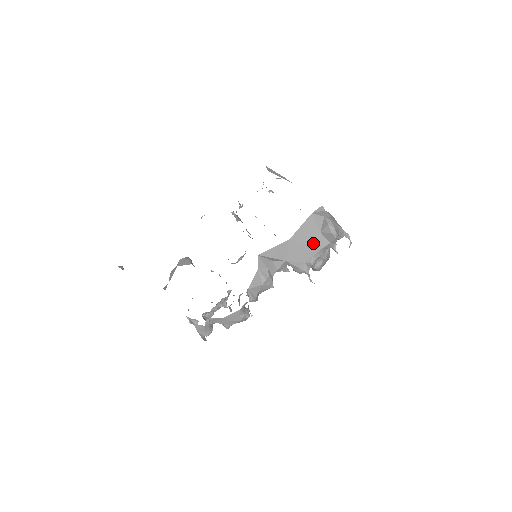
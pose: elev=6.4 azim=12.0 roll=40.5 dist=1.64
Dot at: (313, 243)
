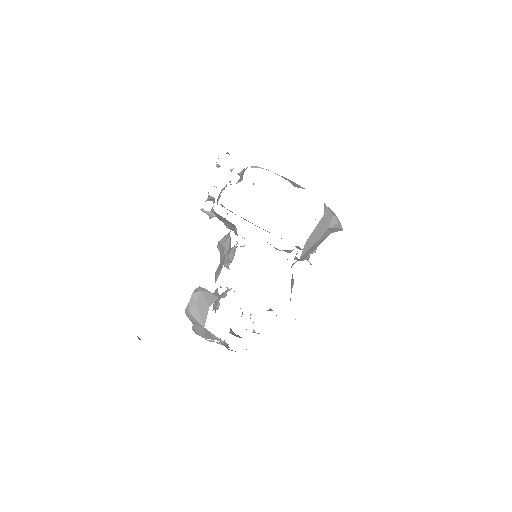
Dot at: (322, 238)
